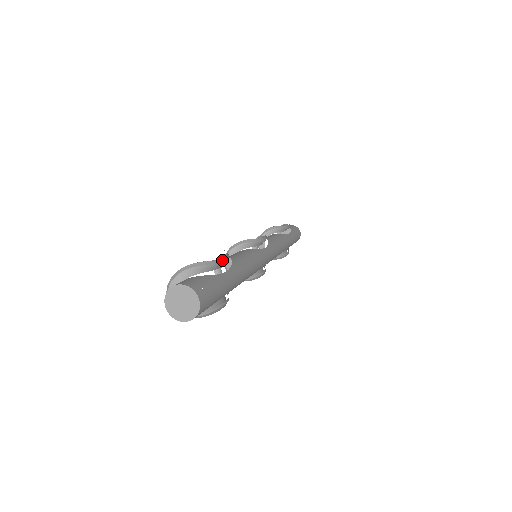
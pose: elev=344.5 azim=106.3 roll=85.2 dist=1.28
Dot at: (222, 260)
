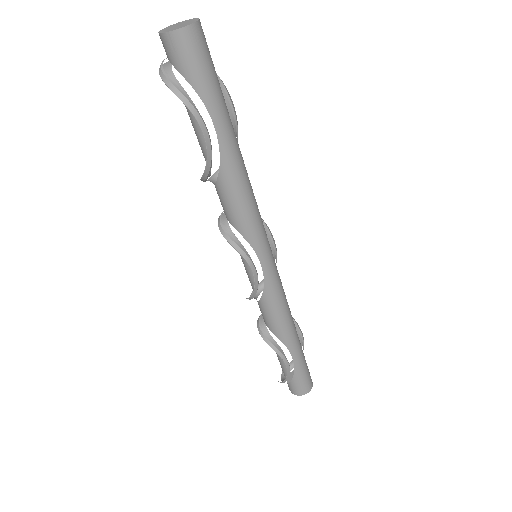
Dot at: (232, 102)
